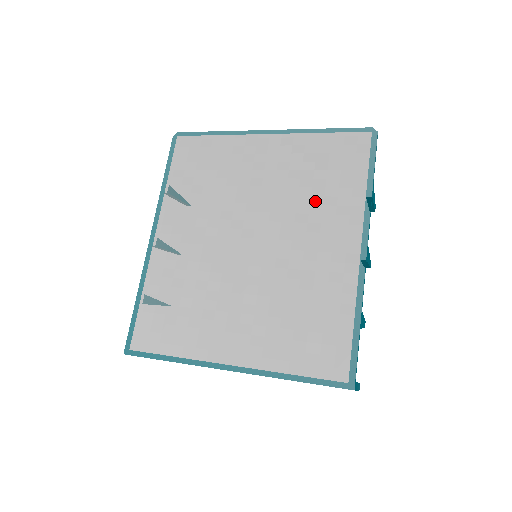
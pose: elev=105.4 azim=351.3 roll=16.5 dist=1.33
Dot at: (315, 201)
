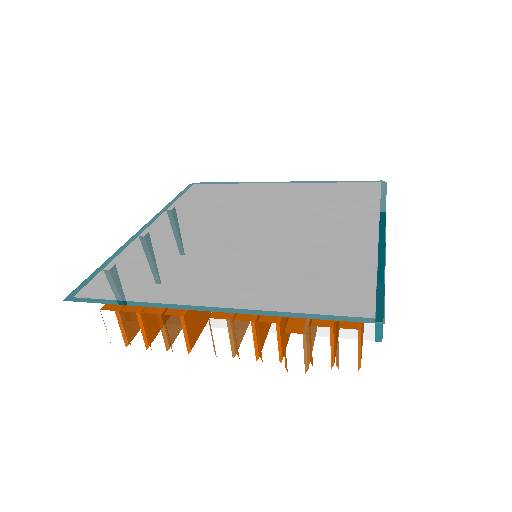
Dot at: (328, 210)
